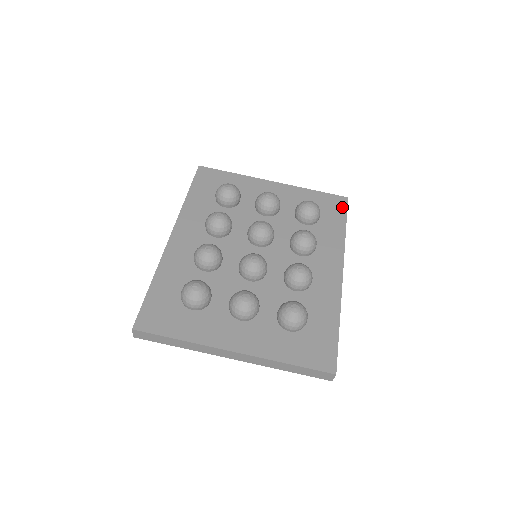
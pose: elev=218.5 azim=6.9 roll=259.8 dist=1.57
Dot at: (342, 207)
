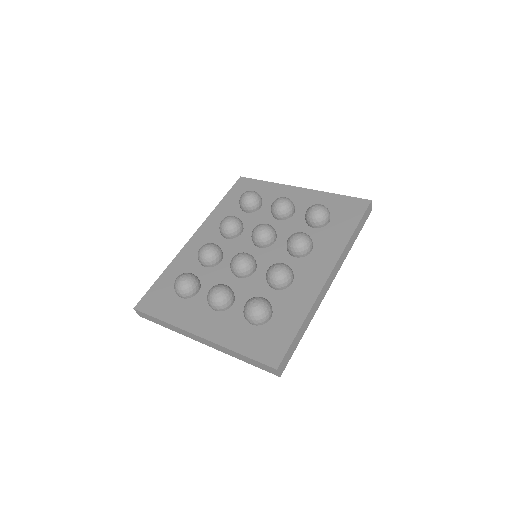
Dot at: (360, 210)
